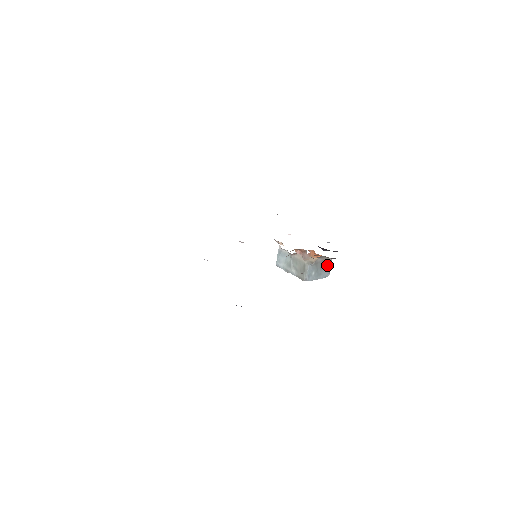
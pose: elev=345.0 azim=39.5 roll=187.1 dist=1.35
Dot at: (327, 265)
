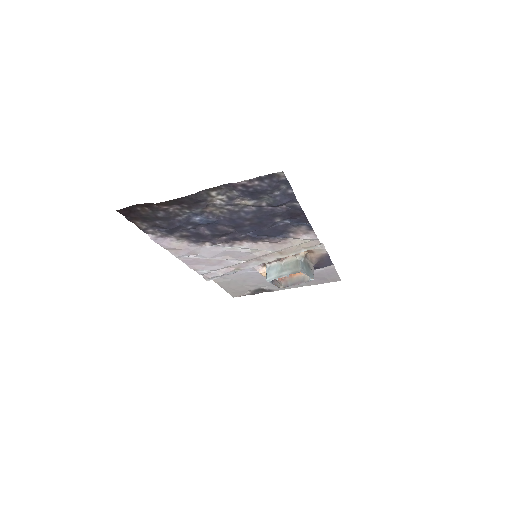
Dot at: (311, 269)
